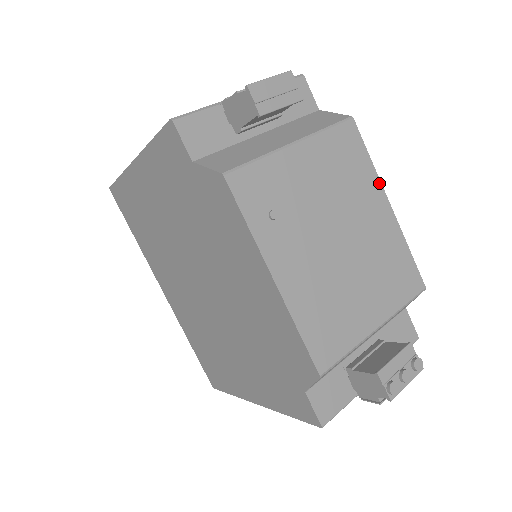
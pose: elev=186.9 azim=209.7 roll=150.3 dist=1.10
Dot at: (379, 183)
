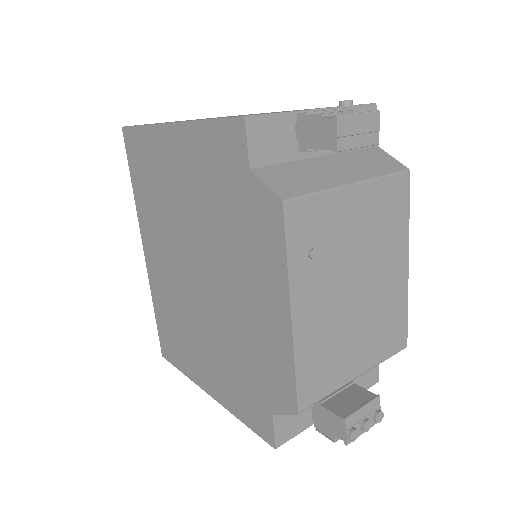
Dot at: (407, 241)
